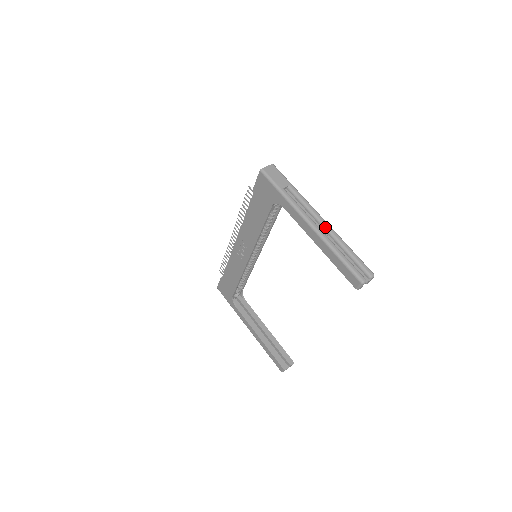
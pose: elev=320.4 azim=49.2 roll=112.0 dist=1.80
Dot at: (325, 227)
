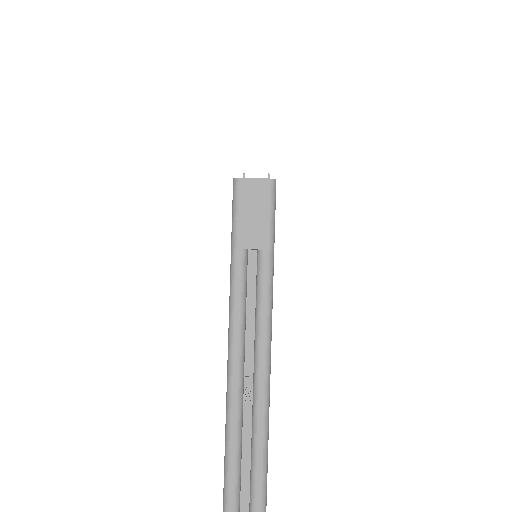
Dot at: (255, 382)
